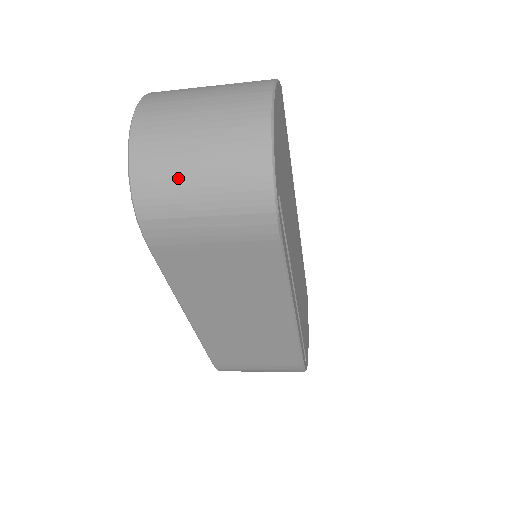
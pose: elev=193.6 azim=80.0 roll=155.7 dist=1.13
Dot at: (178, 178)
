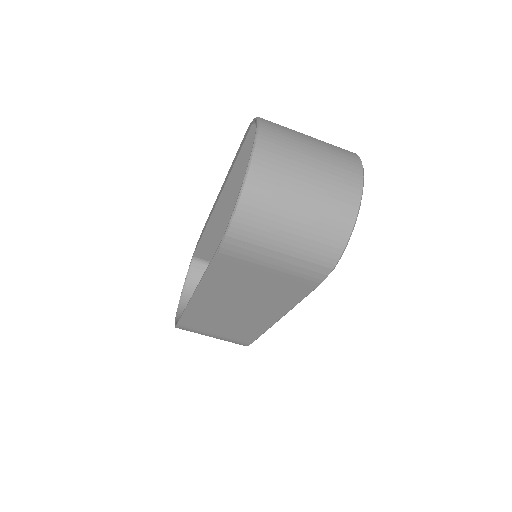
Dot at: (277, 220)
